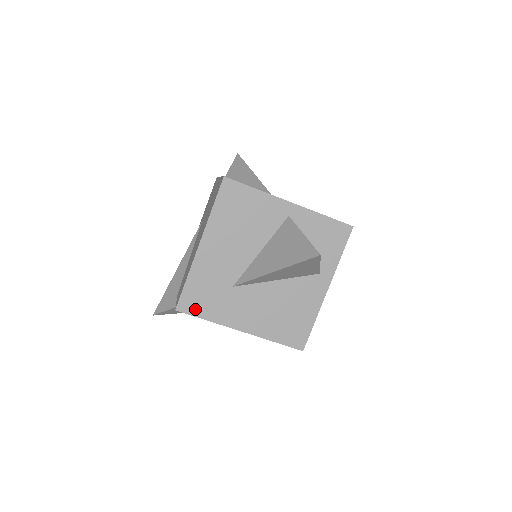
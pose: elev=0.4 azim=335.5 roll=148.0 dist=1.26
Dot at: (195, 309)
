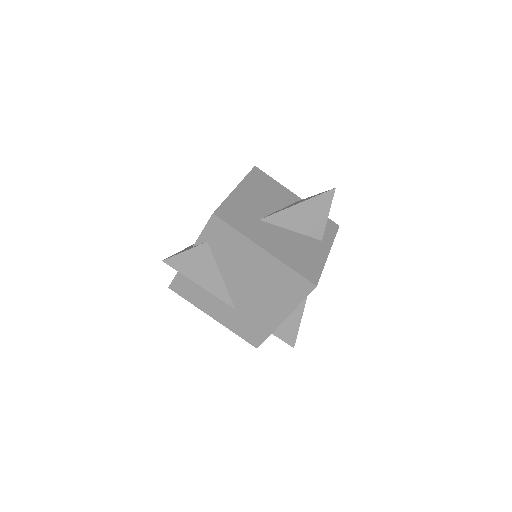
Dot at: (229, 220)
